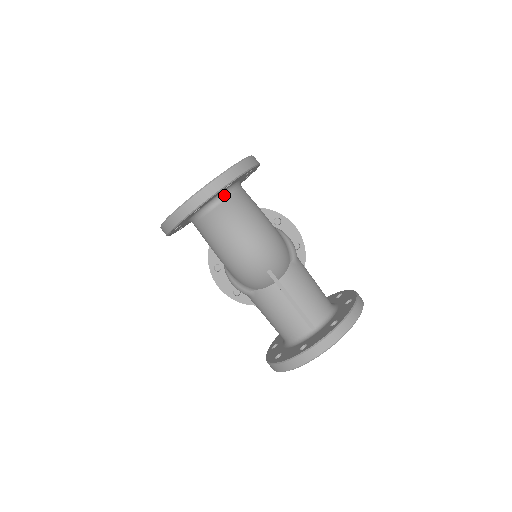
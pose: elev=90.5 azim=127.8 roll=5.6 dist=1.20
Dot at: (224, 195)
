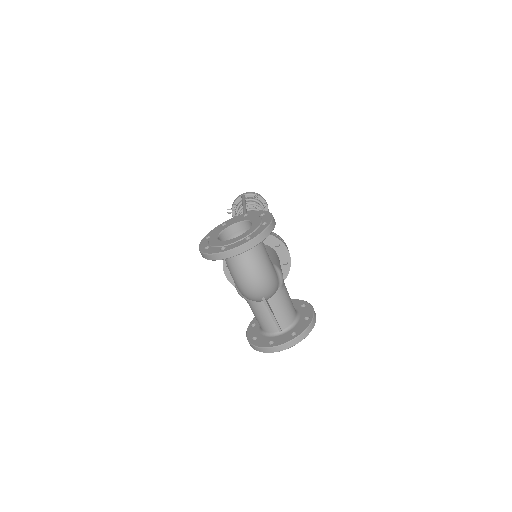
Dot at: occluded
